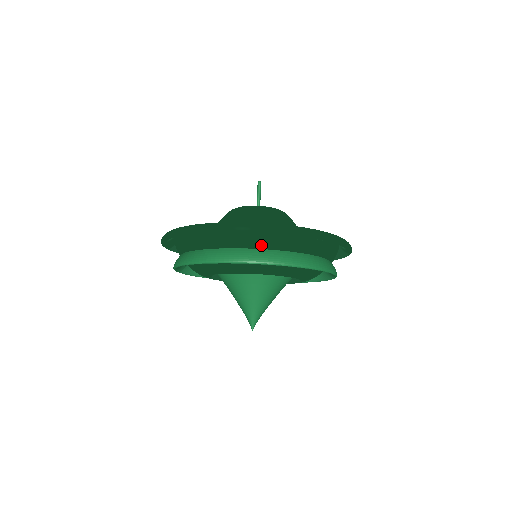
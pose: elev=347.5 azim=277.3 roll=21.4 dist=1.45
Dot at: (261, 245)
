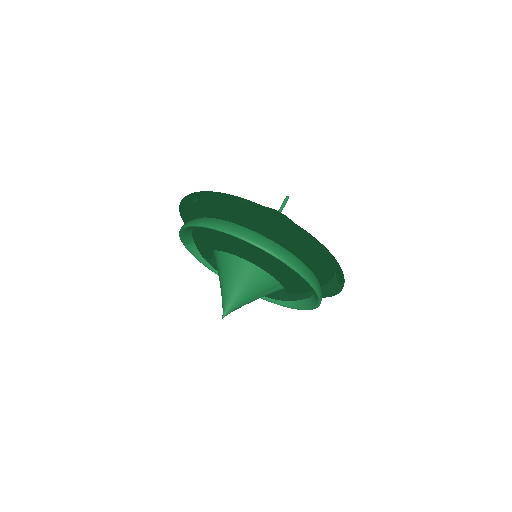
Dot at: (255, 227)
